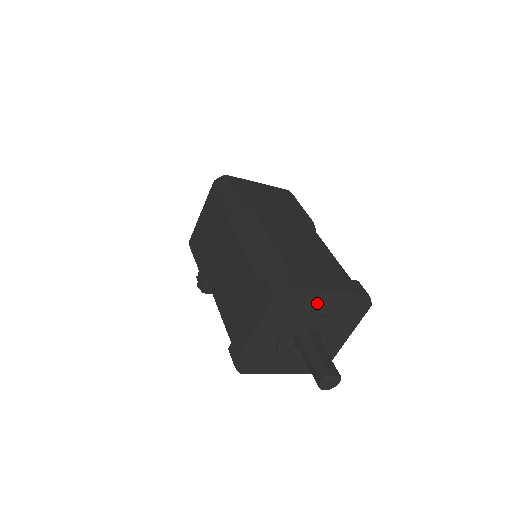
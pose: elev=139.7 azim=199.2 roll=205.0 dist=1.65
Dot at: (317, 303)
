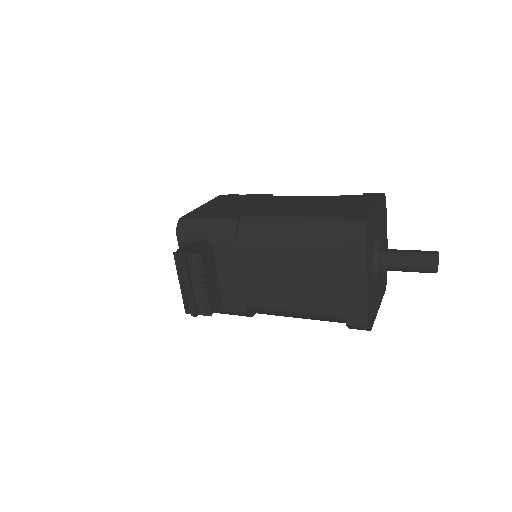
Dot at: occluded
